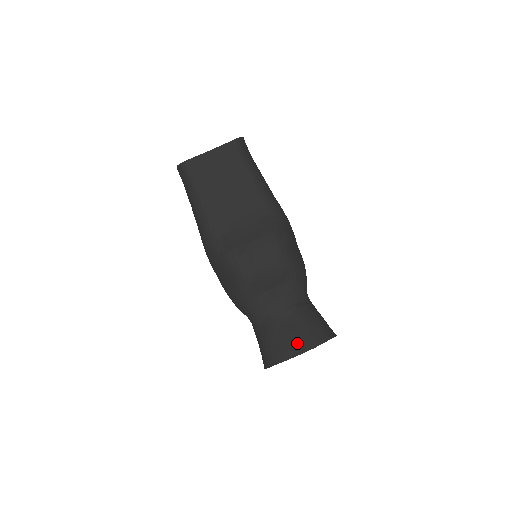
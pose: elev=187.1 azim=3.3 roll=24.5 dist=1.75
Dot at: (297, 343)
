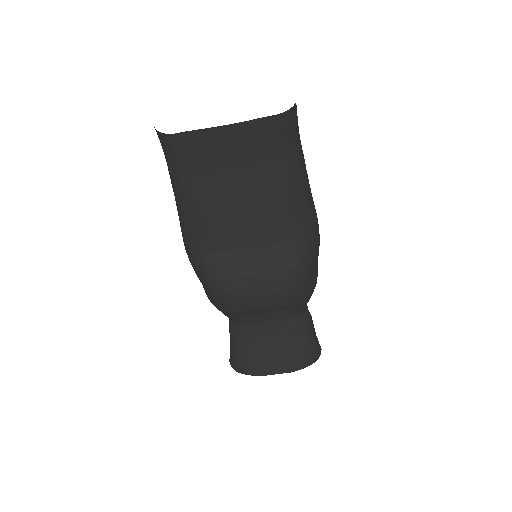
Dot at: (273, 364)
